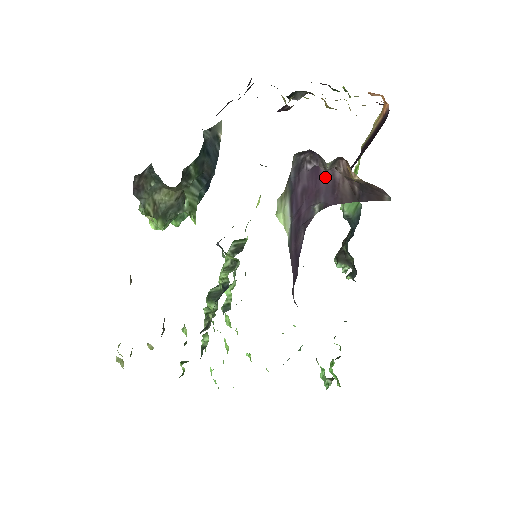
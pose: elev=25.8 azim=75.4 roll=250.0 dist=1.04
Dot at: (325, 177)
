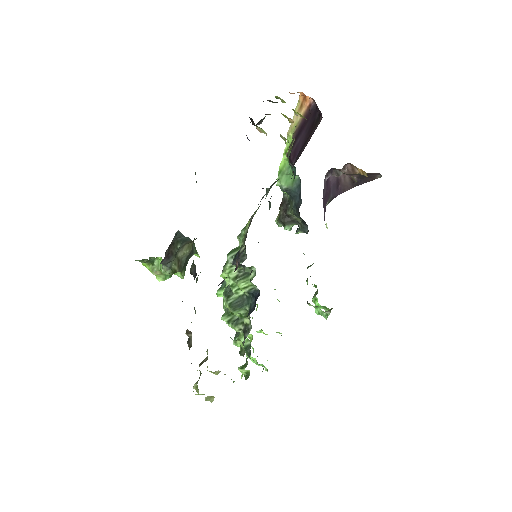
Dot at: (332, 180)
